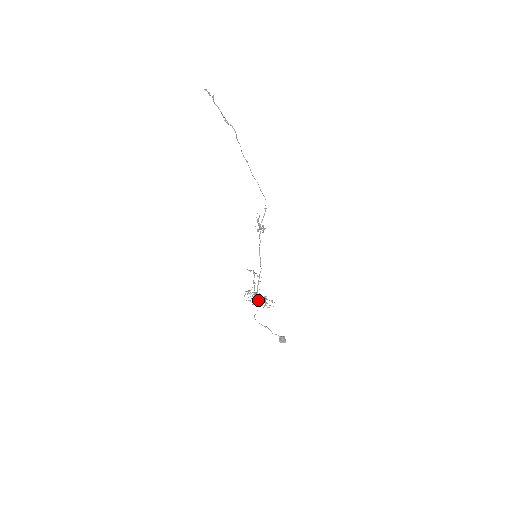
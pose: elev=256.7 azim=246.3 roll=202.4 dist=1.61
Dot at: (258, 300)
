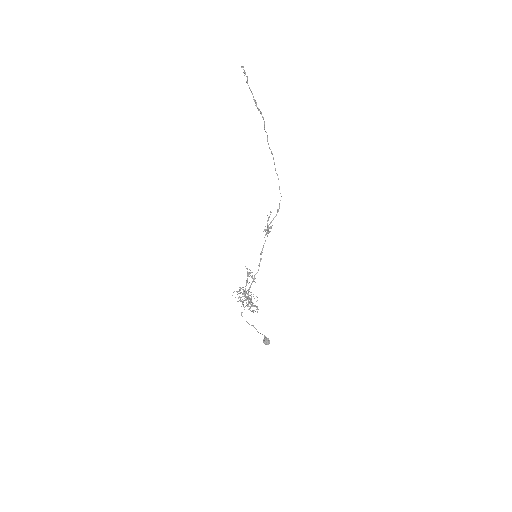
Dot at: (248, 299)
